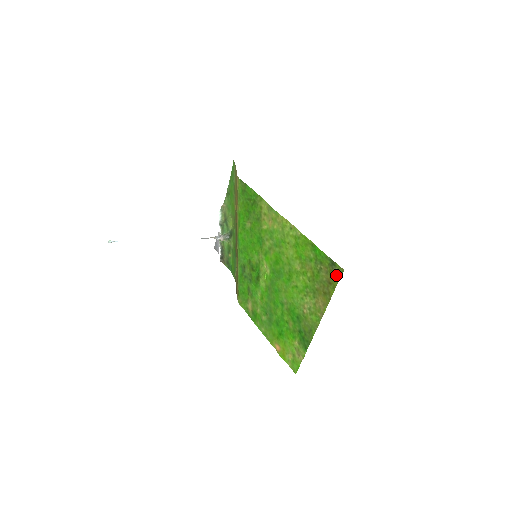
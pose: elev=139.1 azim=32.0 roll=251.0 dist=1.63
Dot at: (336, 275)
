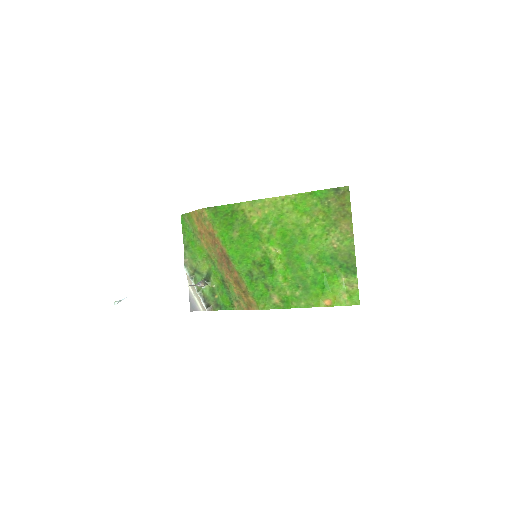
Dot at: (345, 195)
